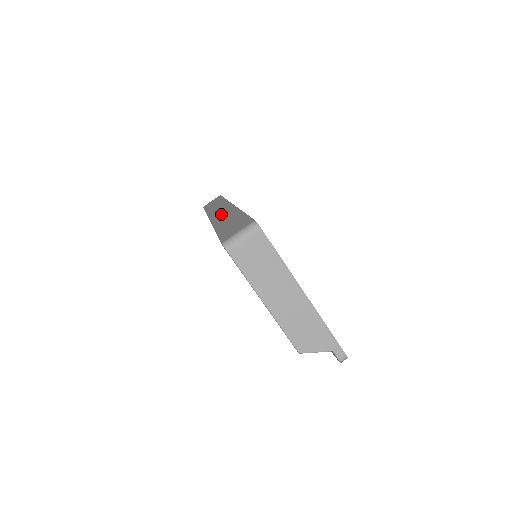
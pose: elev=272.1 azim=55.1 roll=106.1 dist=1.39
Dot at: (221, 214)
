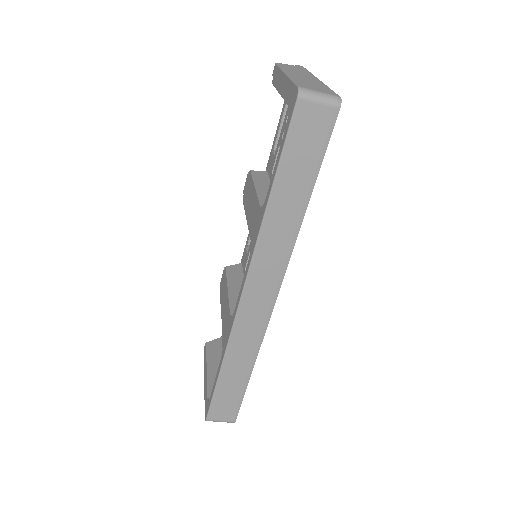
Dot at: (251, 319)
